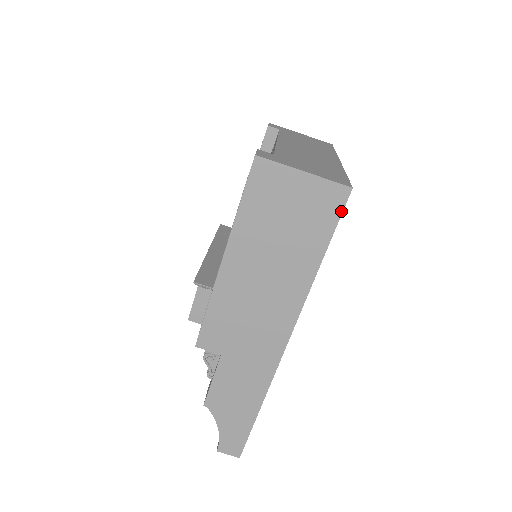
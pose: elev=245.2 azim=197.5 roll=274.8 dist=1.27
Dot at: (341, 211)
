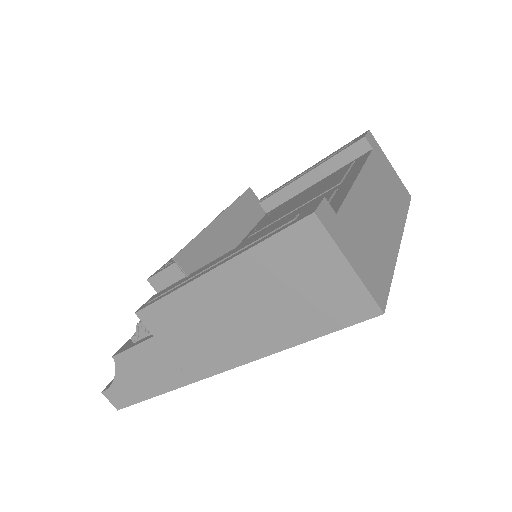
Dot at: (355, 322)
